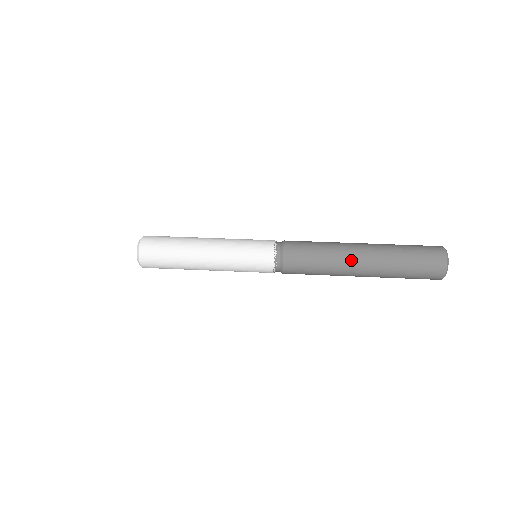
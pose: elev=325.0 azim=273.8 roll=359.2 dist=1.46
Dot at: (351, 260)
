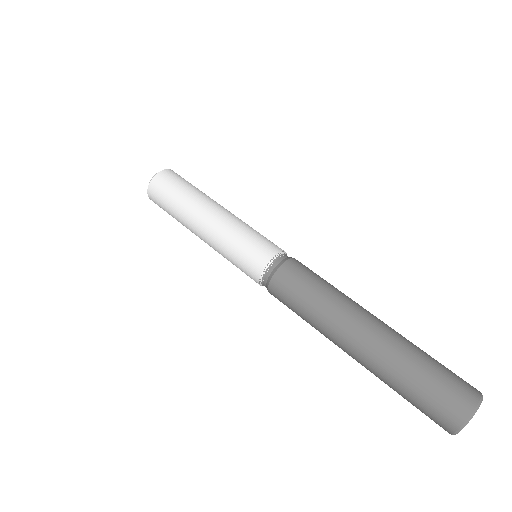
Dot at: occluded
